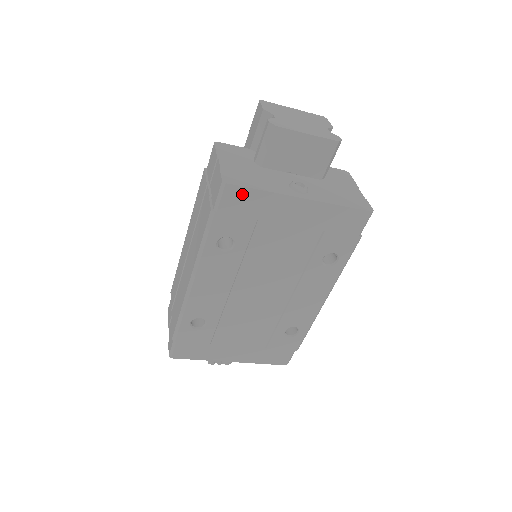
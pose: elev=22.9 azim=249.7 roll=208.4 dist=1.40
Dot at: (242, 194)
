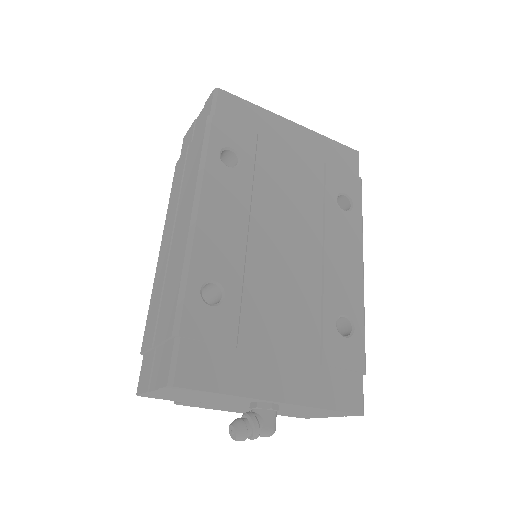
Dot at: (236, 103)
